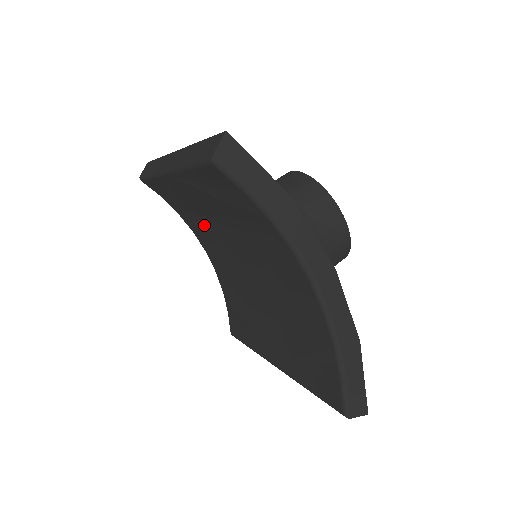
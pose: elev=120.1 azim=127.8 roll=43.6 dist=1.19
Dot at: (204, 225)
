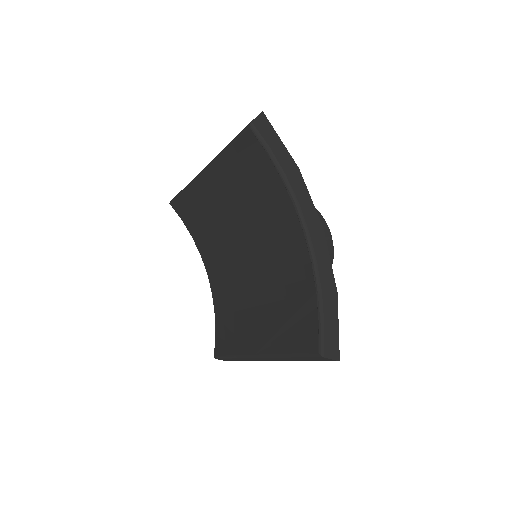
Dot at: (216, 235)
